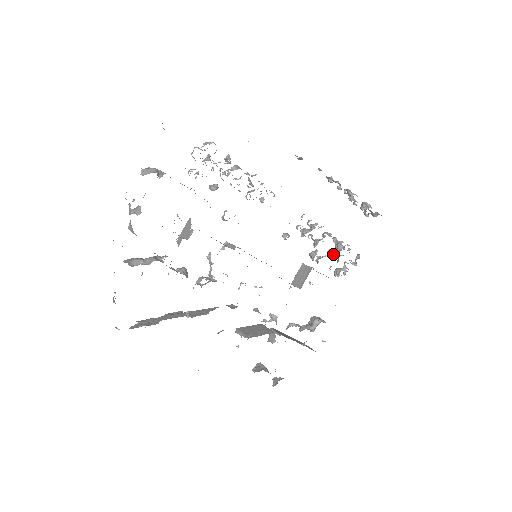
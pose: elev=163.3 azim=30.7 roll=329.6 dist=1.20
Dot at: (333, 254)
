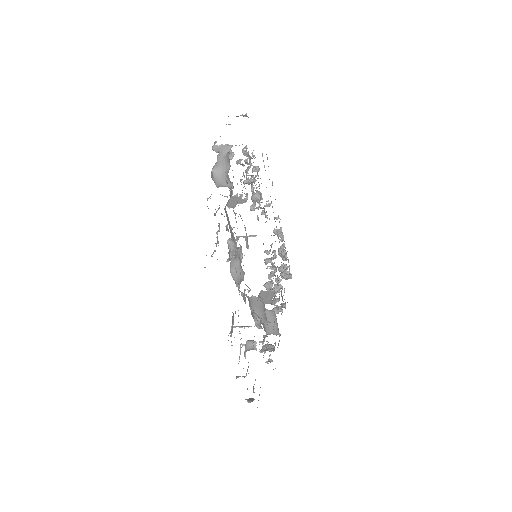
Dot at: (277, 291)
